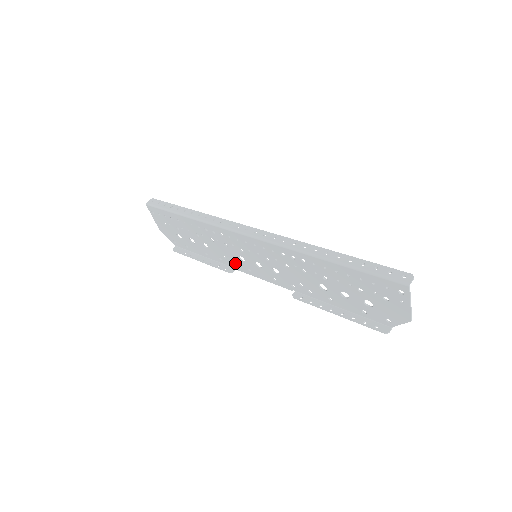
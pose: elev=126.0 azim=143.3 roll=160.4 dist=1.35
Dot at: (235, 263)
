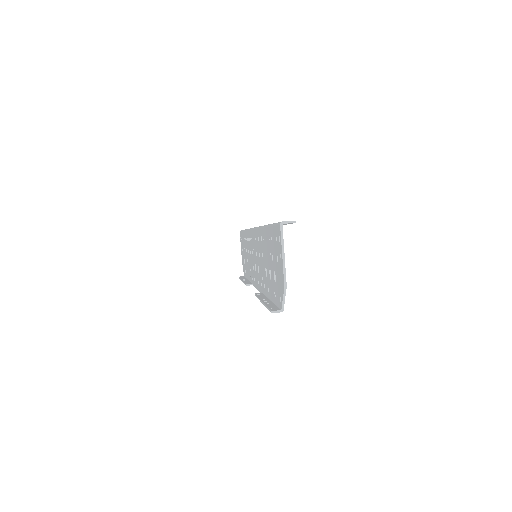
Dot at: (252, 275)
